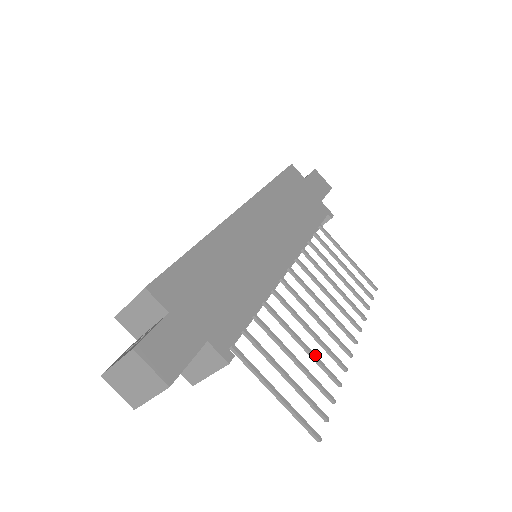
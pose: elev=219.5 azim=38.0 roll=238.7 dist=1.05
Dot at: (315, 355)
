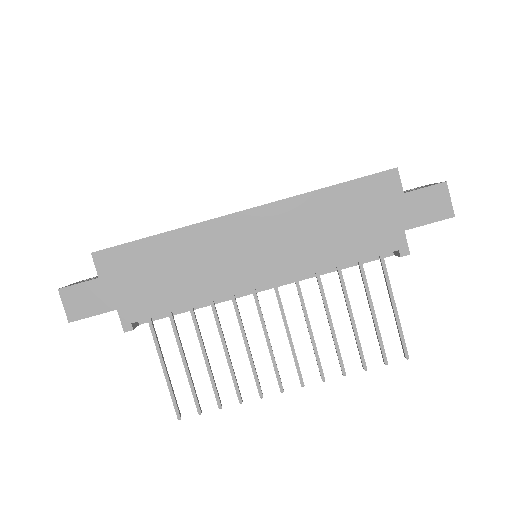
Dot at: (232, 368)
